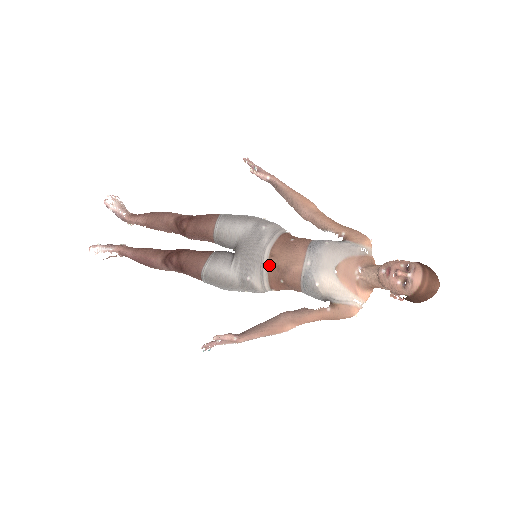
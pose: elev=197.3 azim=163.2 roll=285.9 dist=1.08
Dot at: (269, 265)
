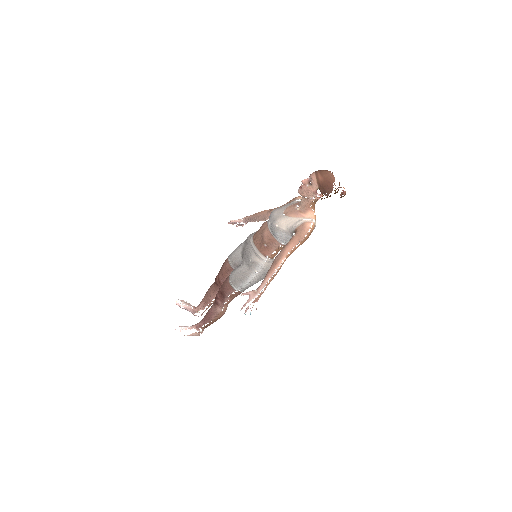
Dot at: (255, 244)
